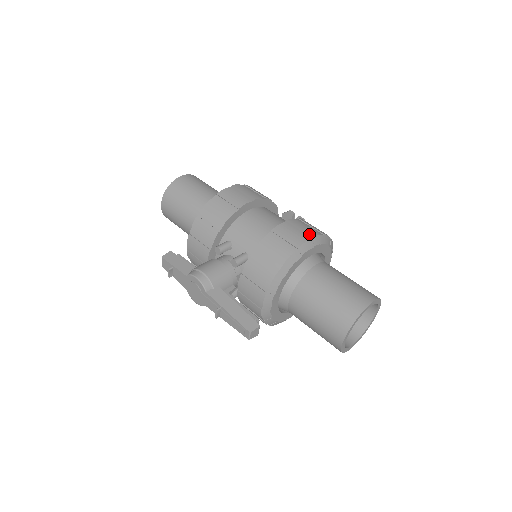
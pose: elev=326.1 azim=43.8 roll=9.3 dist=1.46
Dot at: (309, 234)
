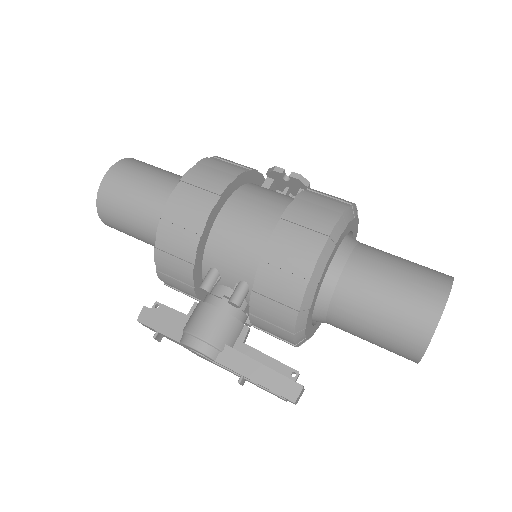
Dot at: (322, 231)
